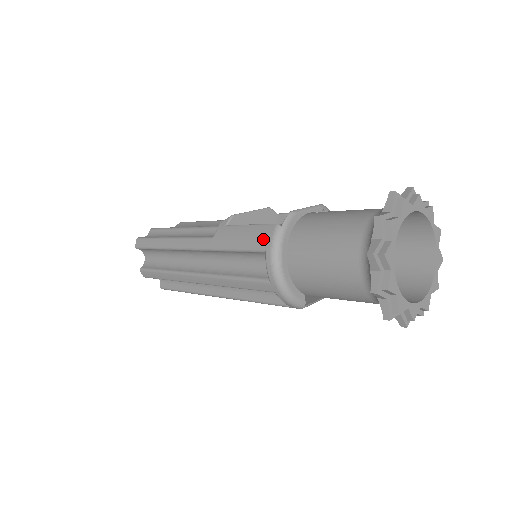
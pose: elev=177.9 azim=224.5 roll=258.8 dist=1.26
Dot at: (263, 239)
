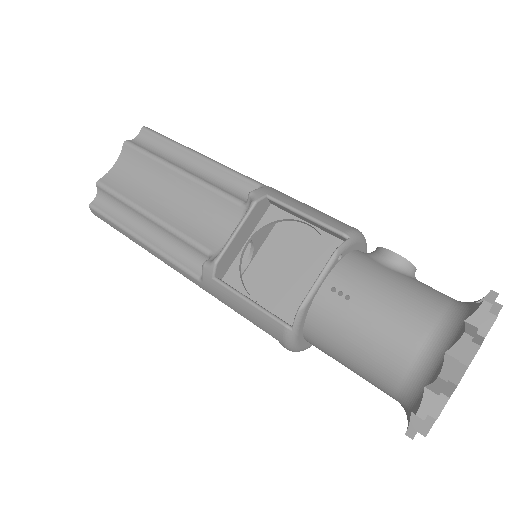
Dot at: (272, 332)
